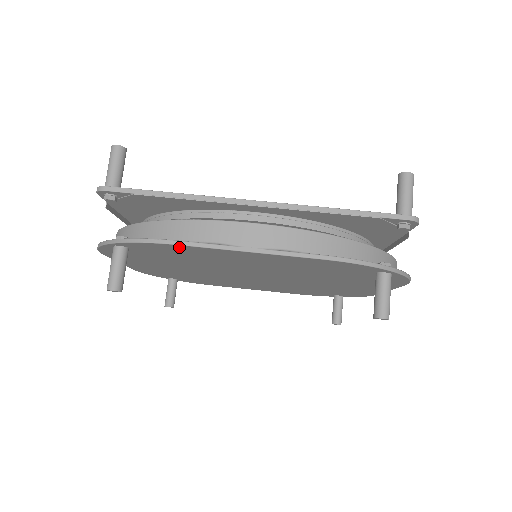
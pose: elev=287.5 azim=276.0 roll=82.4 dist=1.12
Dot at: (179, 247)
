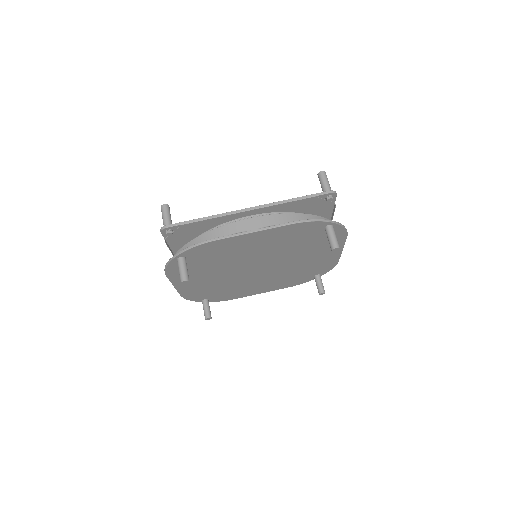
Dot at: (215, 243)
